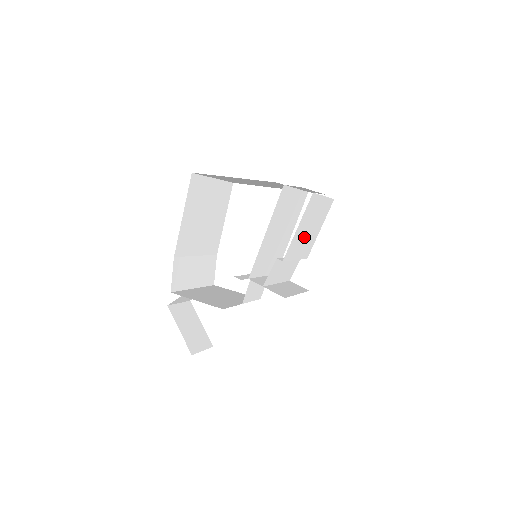
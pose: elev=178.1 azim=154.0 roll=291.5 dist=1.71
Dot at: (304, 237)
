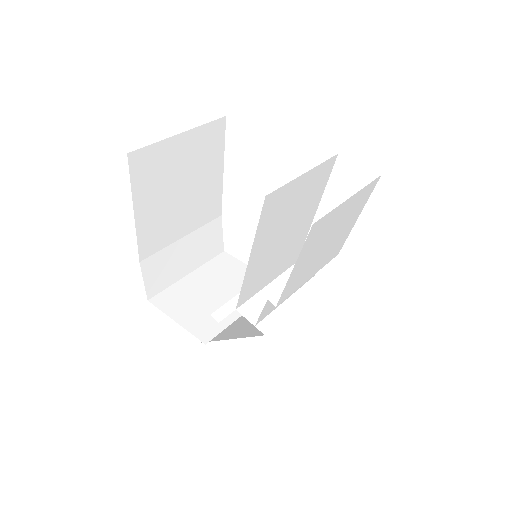
Dot at: (318, 255)
